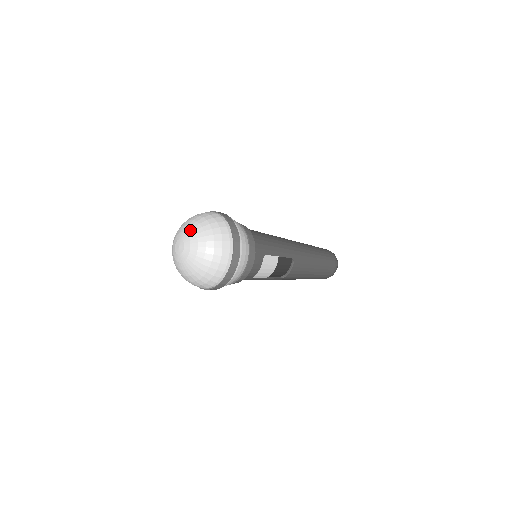
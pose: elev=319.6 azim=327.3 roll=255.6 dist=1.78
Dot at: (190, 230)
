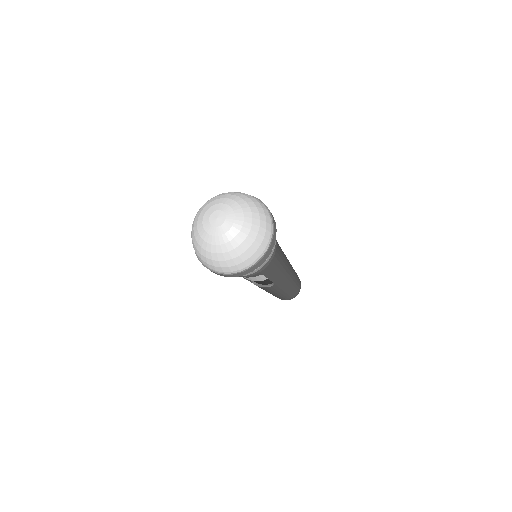
Dot at: (240, 220)
